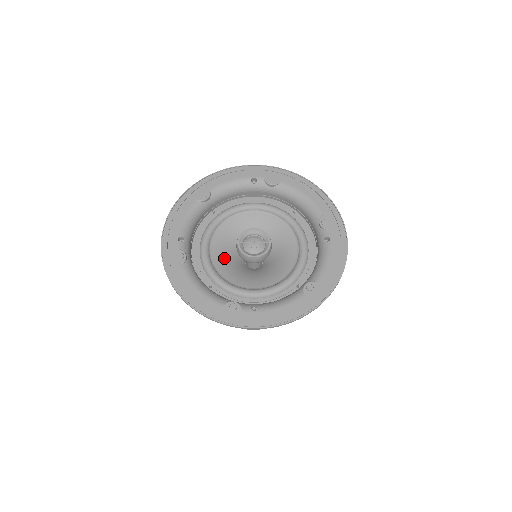
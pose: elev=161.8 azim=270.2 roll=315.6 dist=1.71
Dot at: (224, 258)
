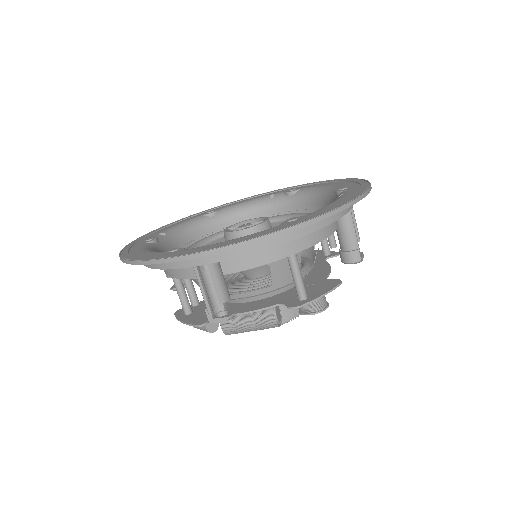
Dot at: occluded
